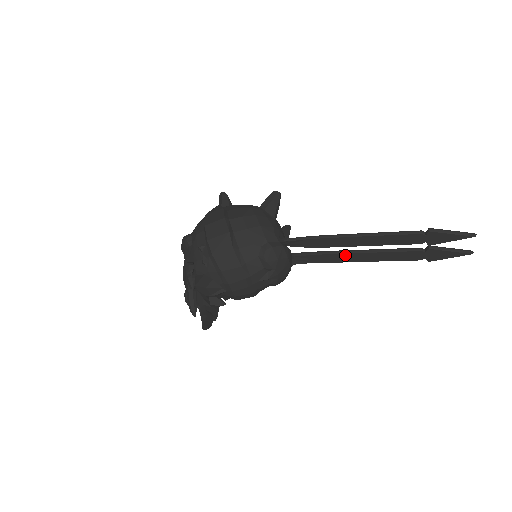
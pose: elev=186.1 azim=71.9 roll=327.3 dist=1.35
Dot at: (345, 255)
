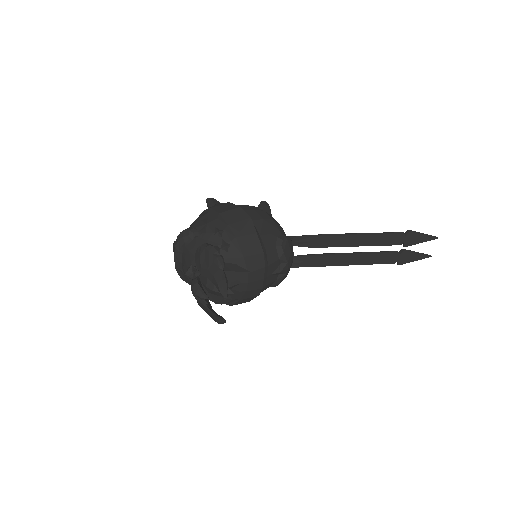
Dot at: (337, 257)
